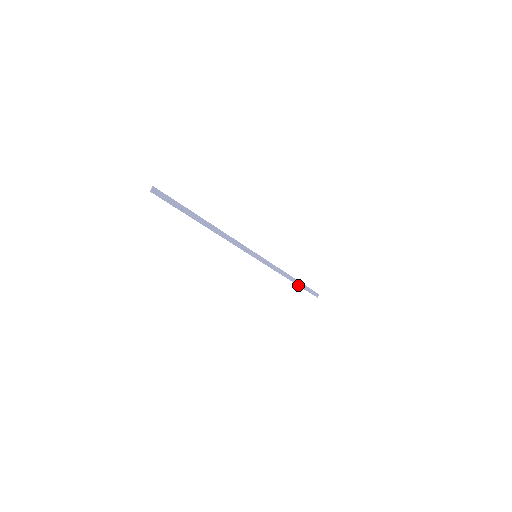
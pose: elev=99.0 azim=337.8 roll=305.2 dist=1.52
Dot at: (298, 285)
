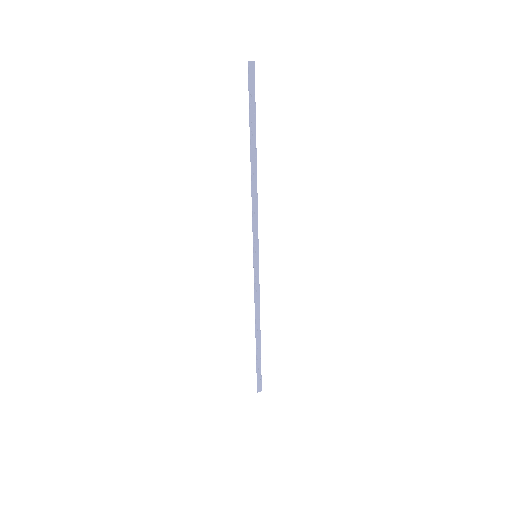
Dot at: (256, 348)
